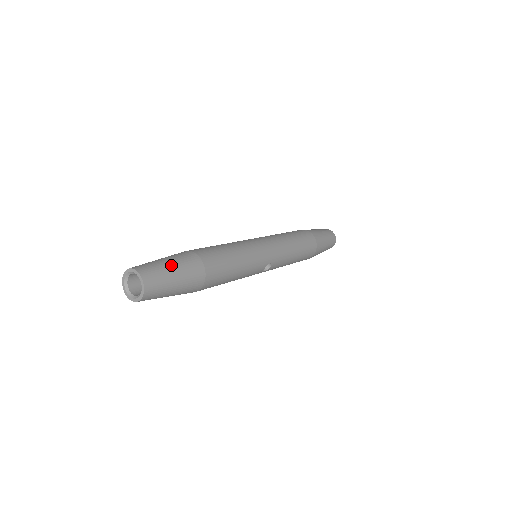
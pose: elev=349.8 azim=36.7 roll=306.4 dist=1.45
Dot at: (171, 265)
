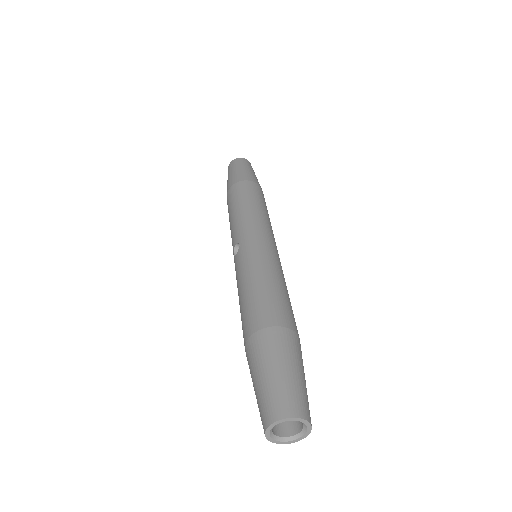
Dot at: (293, 370)
